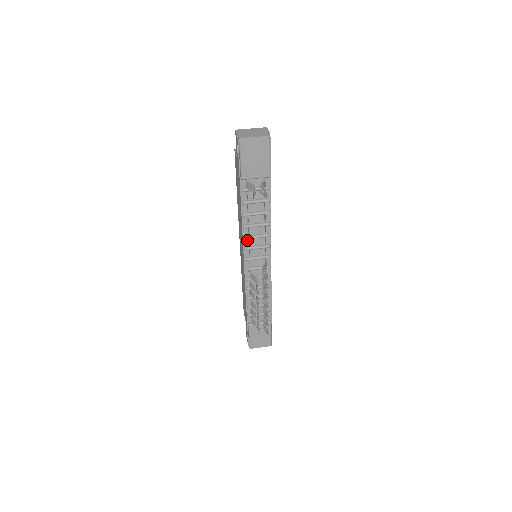
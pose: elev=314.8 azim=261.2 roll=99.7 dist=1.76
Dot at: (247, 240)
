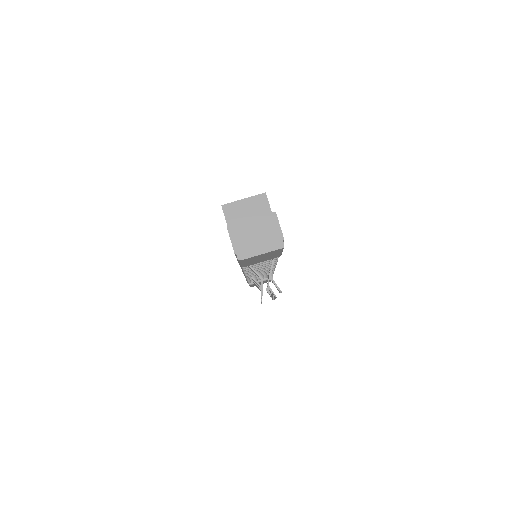
Dot at: occluded
